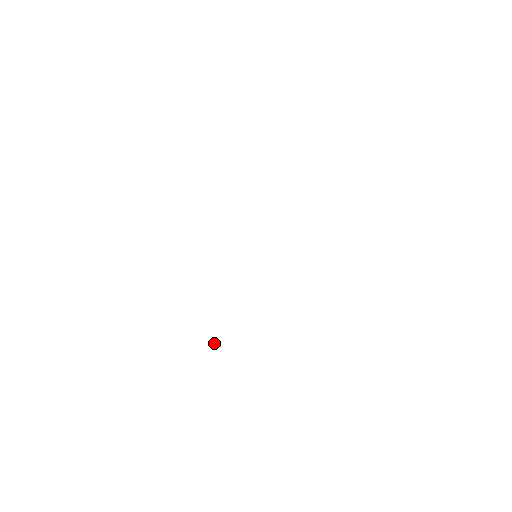
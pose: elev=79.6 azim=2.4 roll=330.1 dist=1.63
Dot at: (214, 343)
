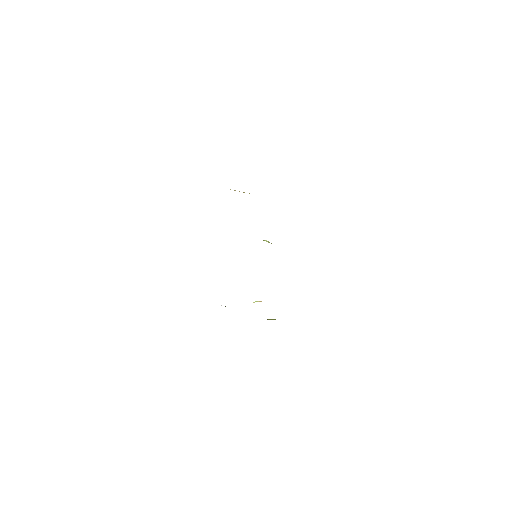
Dot at: occluded
